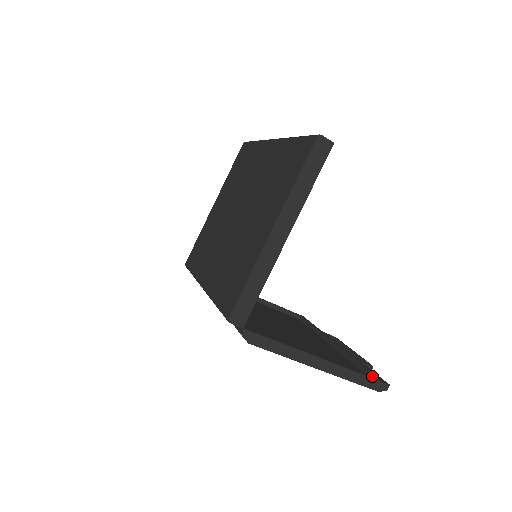
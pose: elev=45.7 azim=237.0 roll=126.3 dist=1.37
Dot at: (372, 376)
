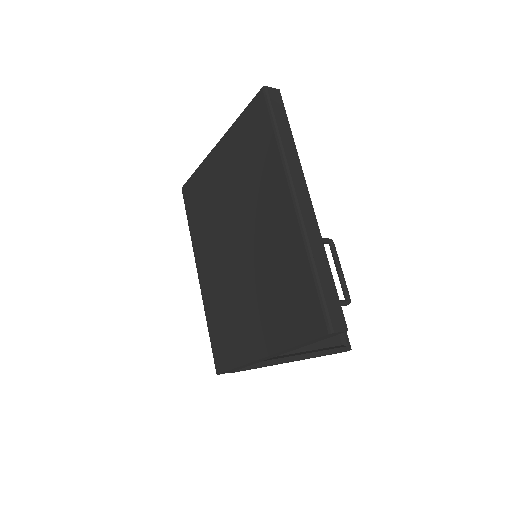
Dot at: (341, 335)
